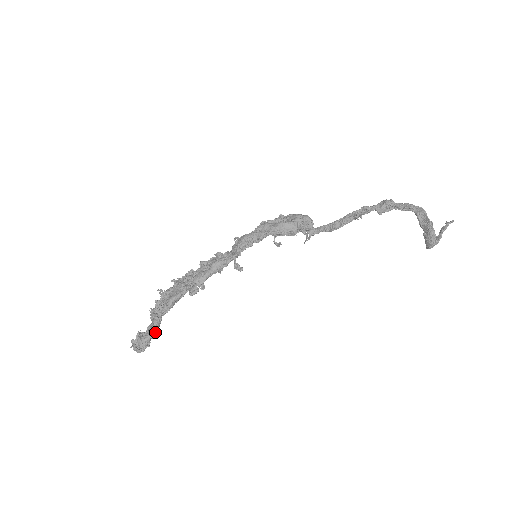
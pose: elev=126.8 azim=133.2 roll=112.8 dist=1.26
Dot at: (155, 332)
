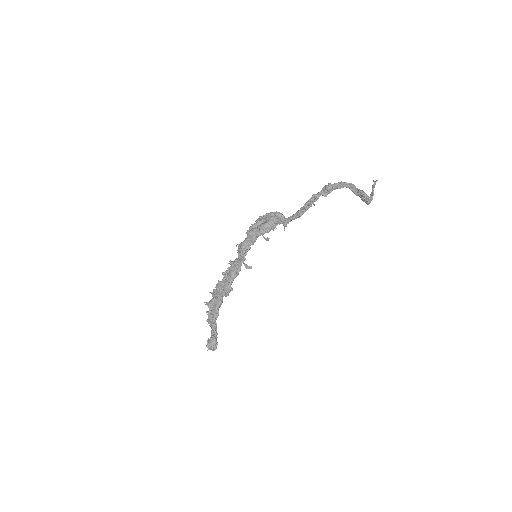
Dot at: (217, 333)
